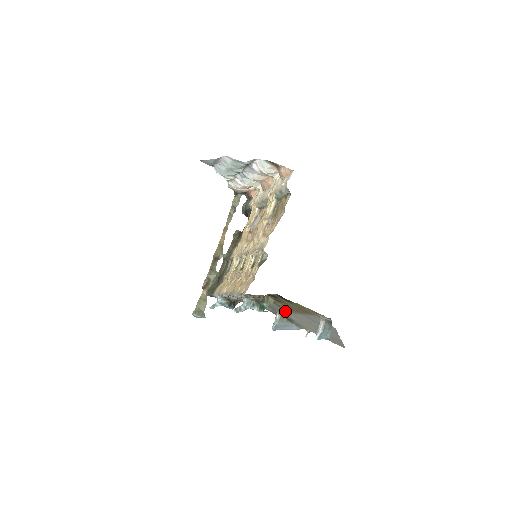
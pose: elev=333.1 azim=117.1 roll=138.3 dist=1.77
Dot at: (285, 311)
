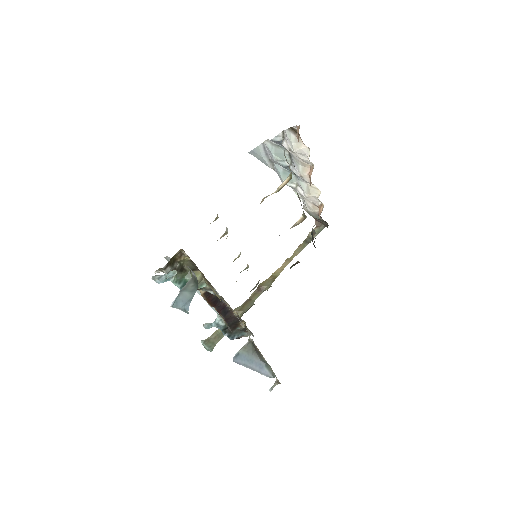
Dot at: occluded
